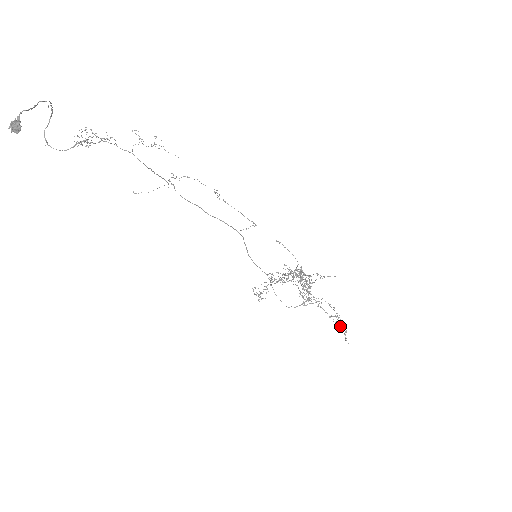
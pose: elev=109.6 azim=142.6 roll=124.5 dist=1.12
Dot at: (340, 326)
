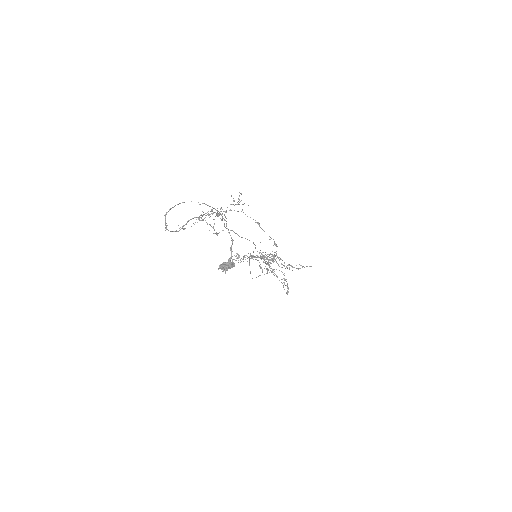
Dot at: (285, 285)
